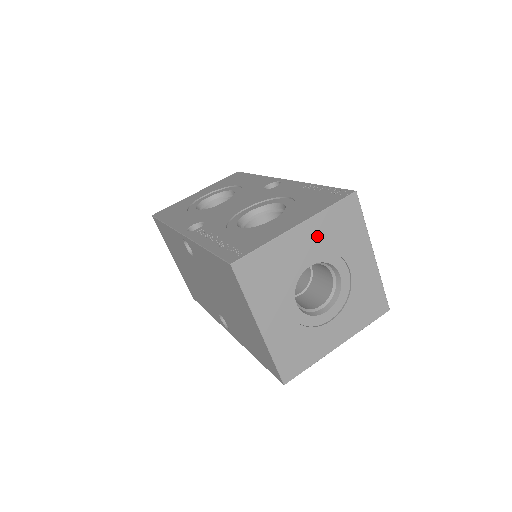
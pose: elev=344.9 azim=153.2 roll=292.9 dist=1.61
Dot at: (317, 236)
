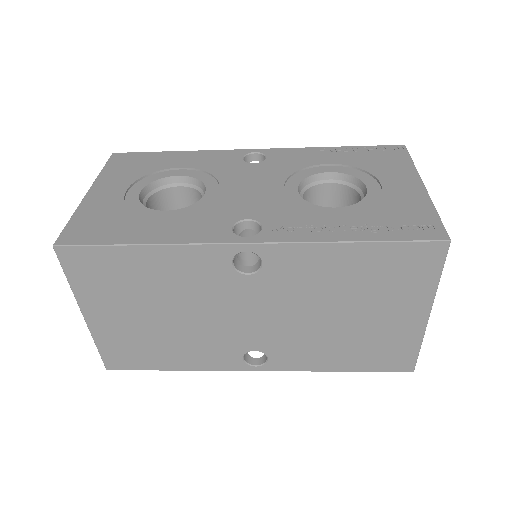
Dot at: occluded
